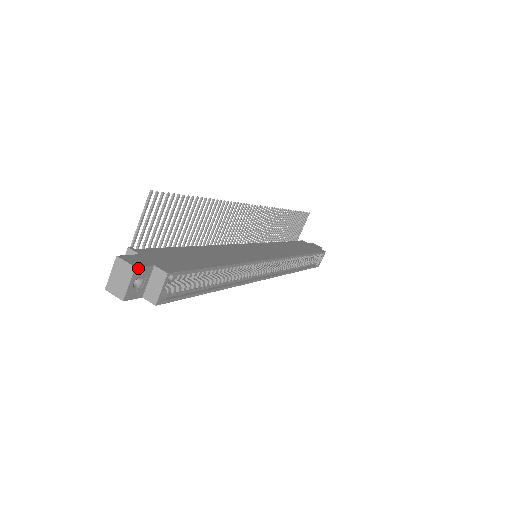
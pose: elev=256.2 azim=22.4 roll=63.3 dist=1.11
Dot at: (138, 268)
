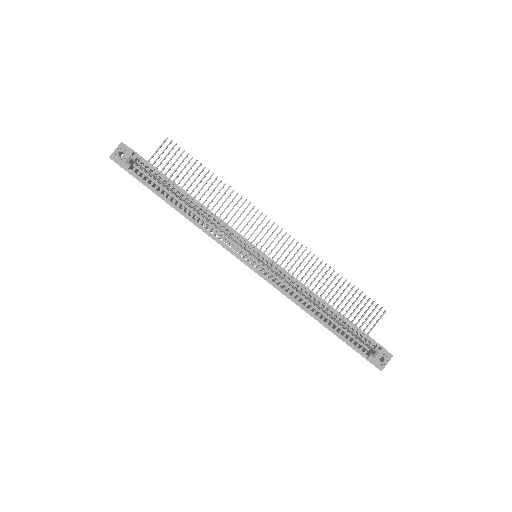
Dot at: (124, 144)
